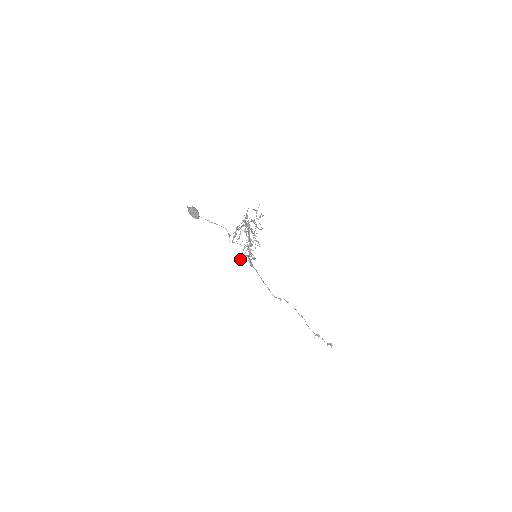
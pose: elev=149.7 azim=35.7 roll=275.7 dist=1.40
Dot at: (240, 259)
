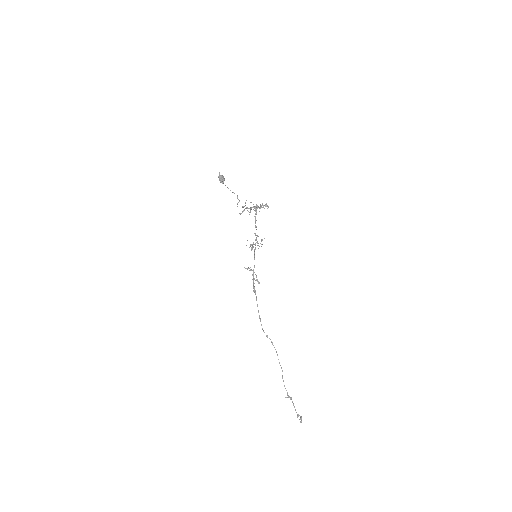
Dot at: occluded
